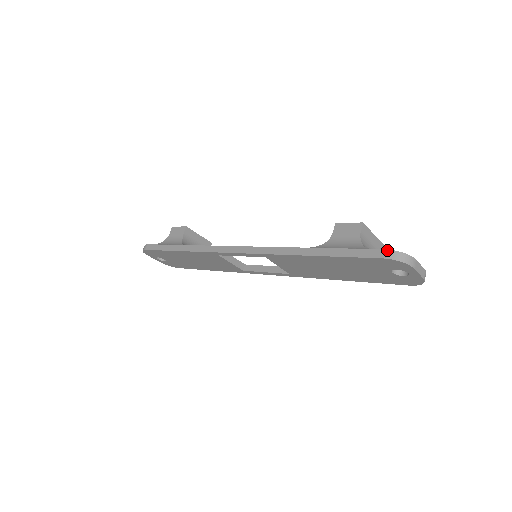
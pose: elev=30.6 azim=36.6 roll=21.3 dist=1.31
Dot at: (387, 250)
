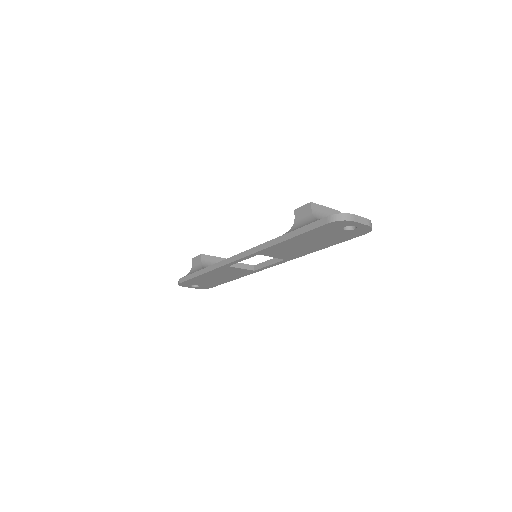
Dot at: (329, 216)
